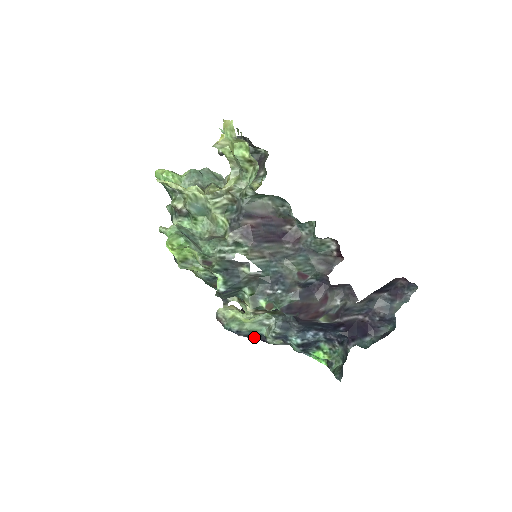
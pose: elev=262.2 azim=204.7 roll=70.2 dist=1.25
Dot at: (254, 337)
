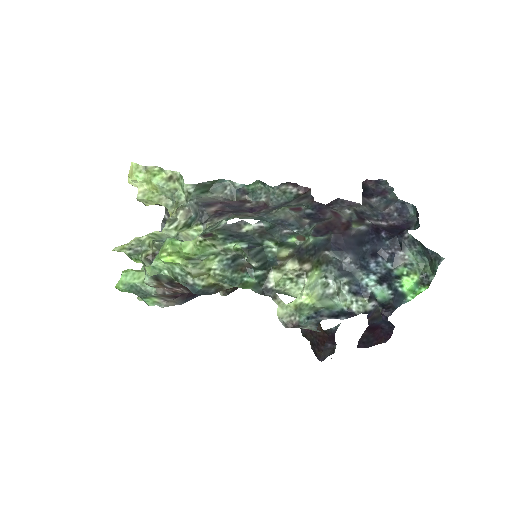
Dot at: (340, 317)
